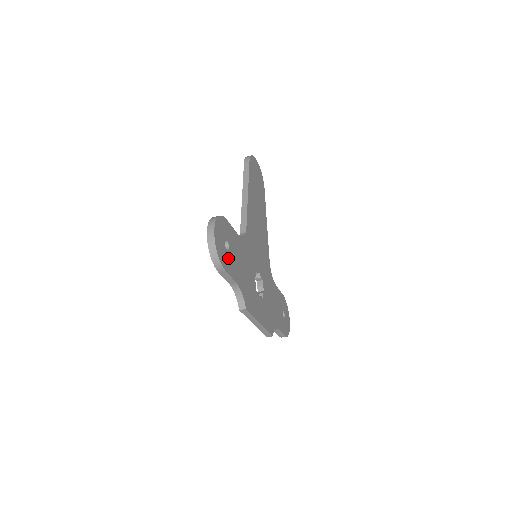
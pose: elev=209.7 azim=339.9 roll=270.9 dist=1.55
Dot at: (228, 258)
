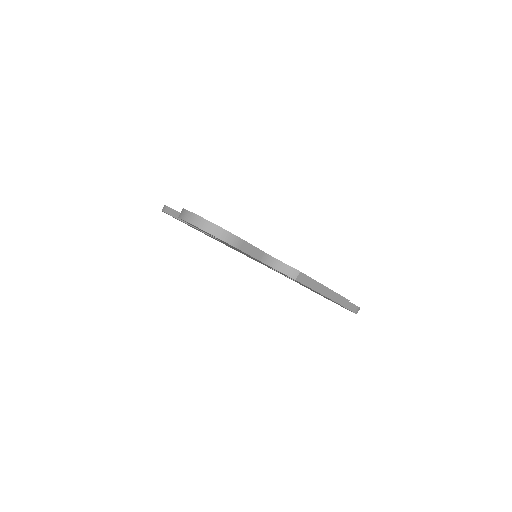
Dot at: occluded
